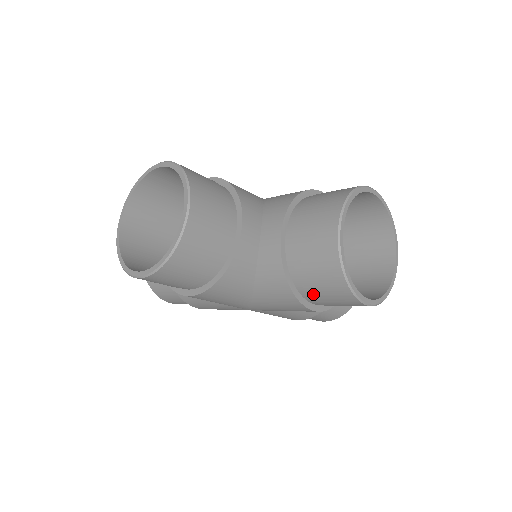
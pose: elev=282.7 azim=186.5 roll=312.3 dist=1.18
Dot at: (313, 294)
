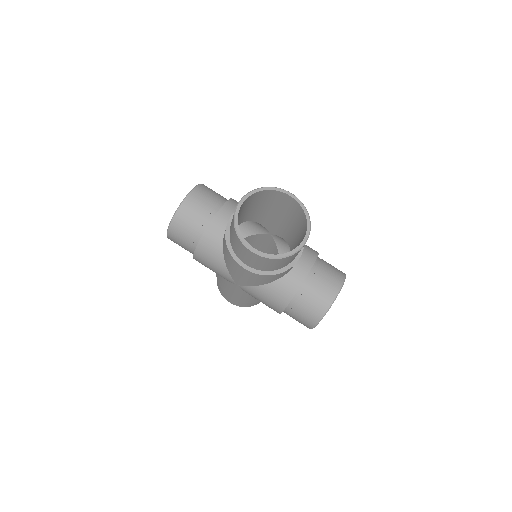
Dot at: (296, 309)
